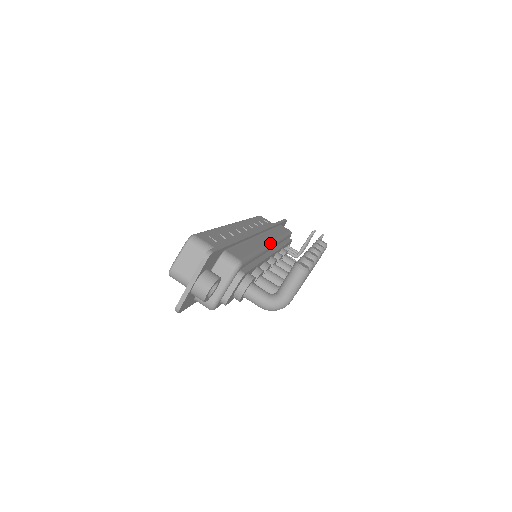
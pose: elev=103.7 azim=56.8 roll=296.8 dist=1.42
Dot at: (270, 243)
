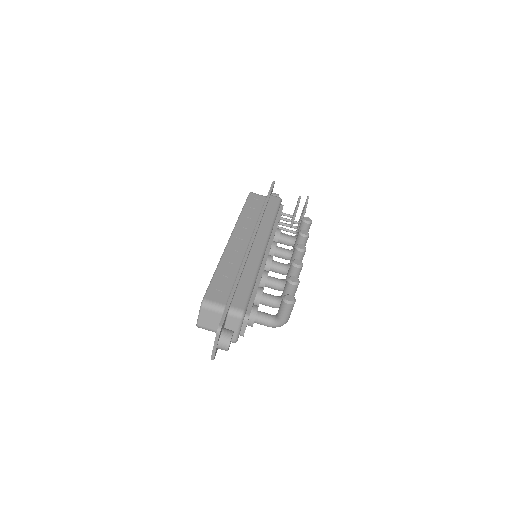
Dot at: (263, 249)
